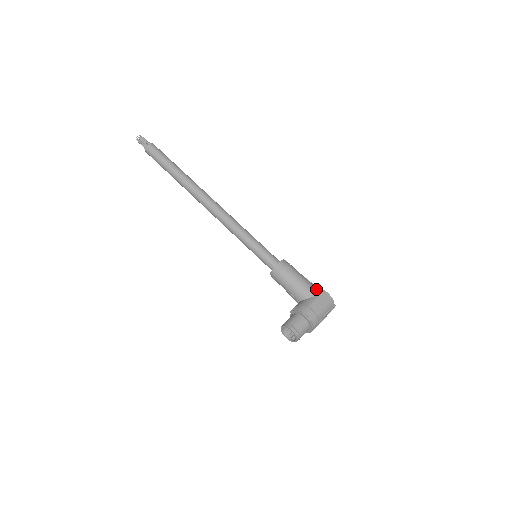
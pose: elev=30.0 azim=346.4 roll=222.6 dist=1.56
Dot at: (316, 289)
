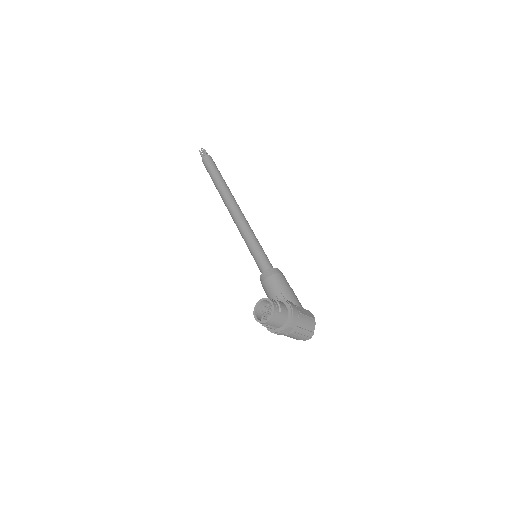
Dot at: (302, 307)
